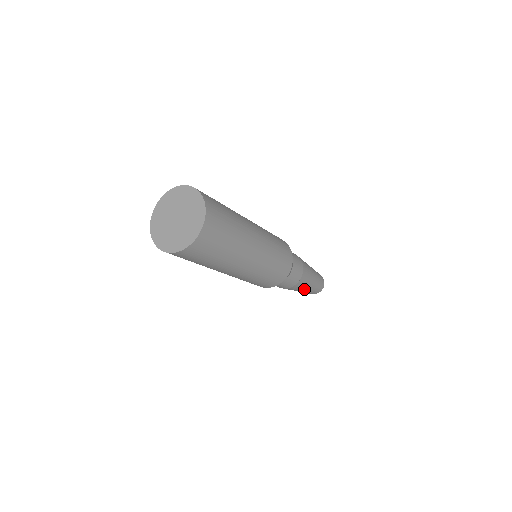
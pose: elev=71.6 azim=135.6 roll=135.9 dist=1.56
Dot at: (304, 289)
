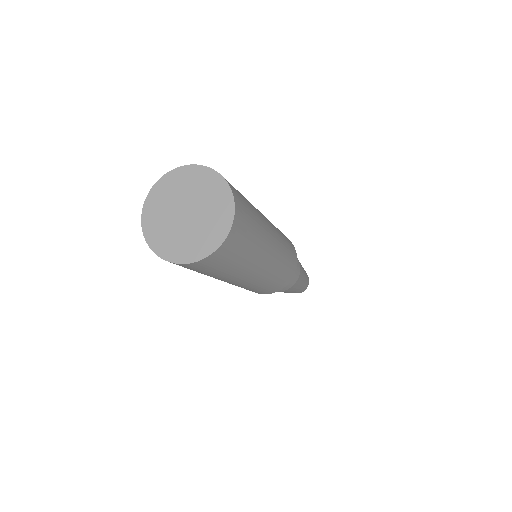
Dot at: (300, 285)
